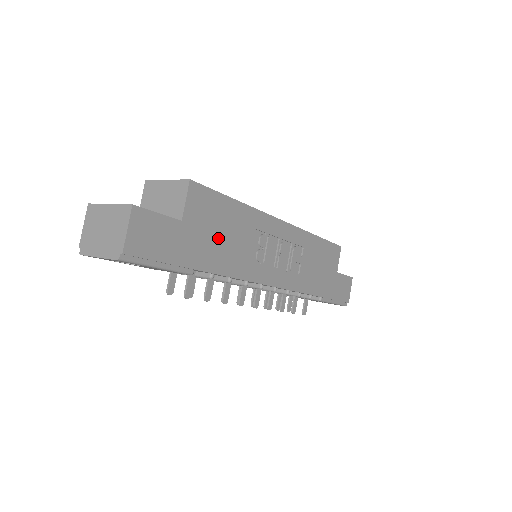
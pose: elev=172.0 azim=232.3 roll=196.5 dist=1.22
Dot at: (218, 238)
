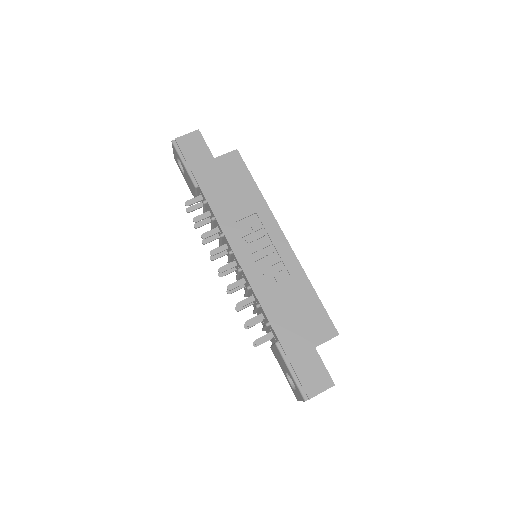
Dot at: (226, 188)
